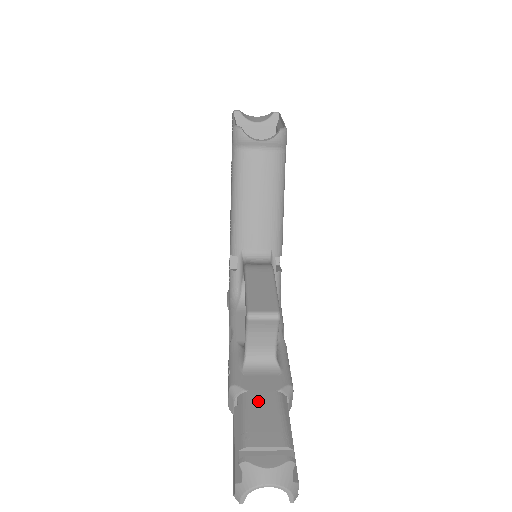
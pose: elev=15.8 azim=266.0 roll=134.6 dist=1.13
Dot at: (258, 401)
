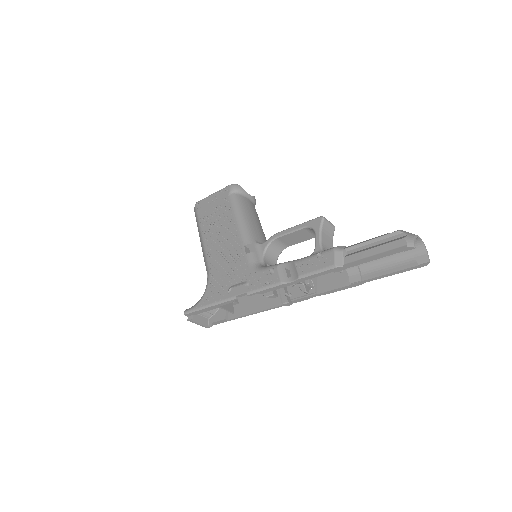
Dot at: occluded
